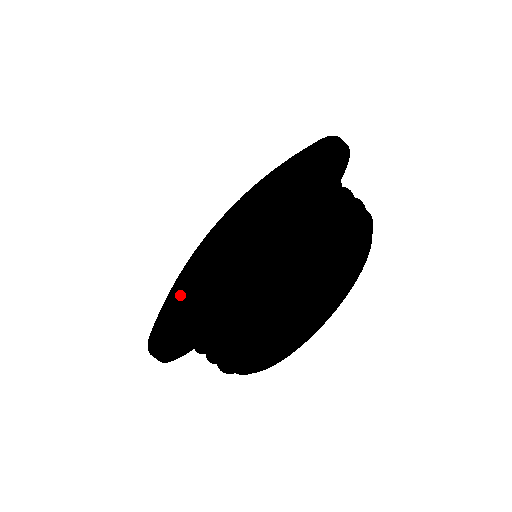
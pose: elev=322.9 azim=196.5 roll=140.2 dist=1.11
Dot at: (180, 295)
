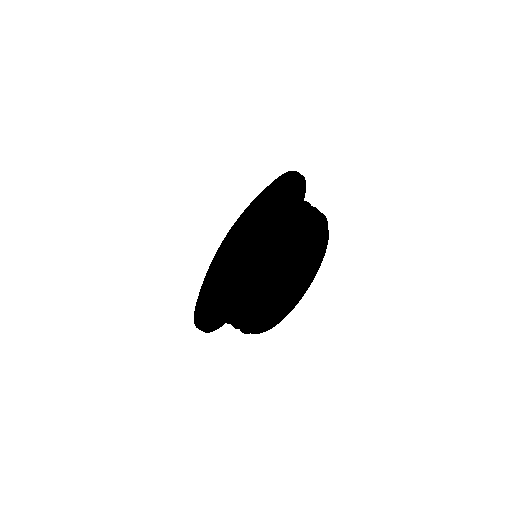
Dot at: (202, 290)
